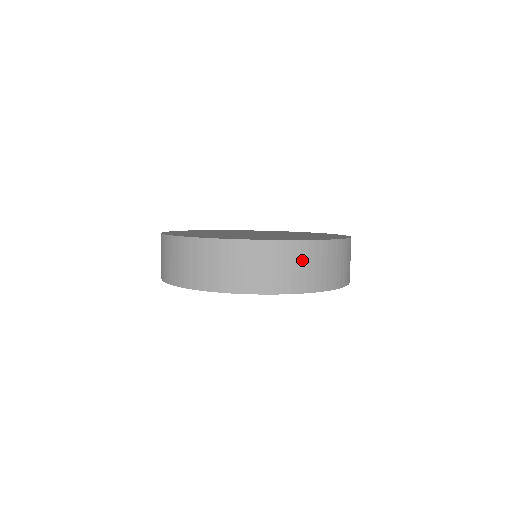
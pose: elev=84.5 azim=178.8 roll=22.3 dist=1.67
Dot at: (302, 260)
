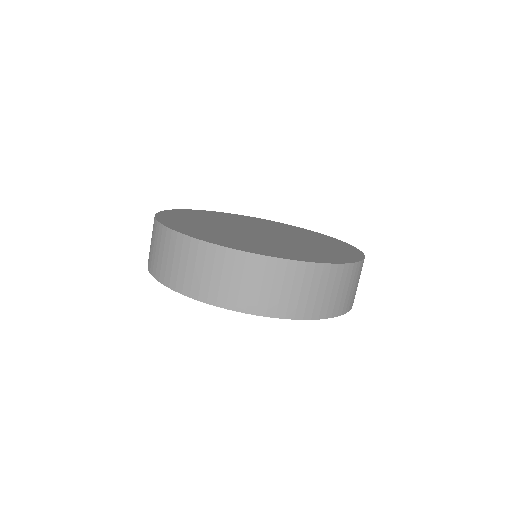
Dot at: (246, 275)
